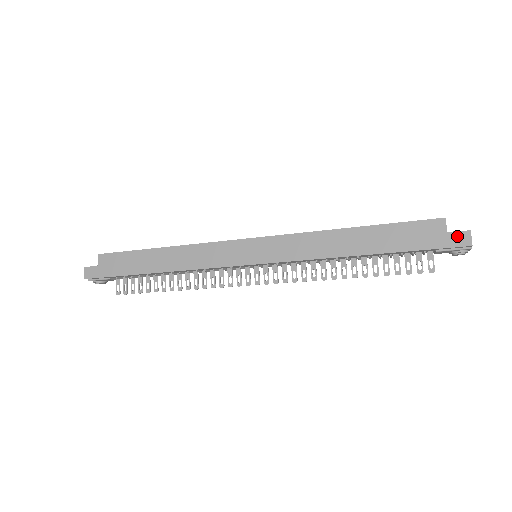
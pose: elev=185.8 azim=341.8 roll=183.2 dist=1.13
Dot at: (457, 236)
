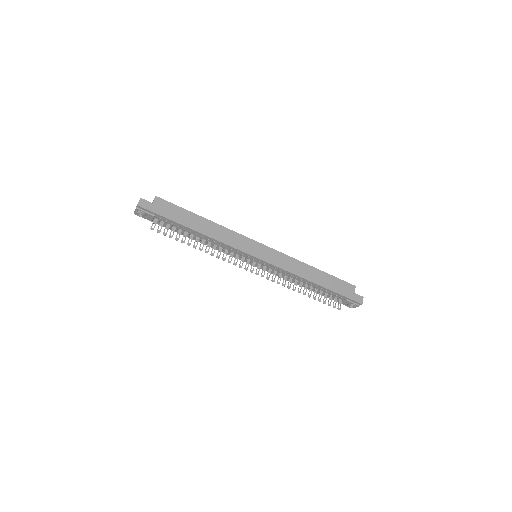
Dot at: (358, 297)
